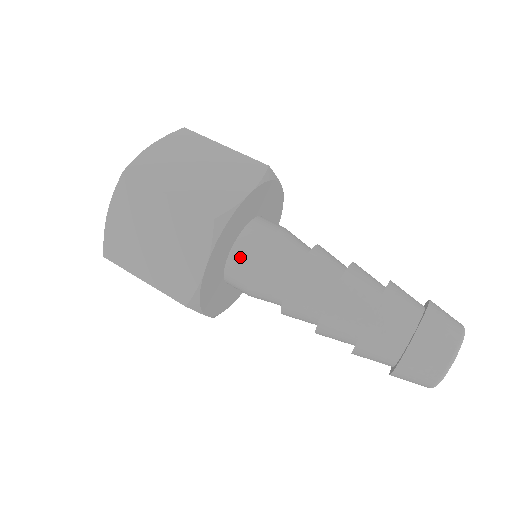
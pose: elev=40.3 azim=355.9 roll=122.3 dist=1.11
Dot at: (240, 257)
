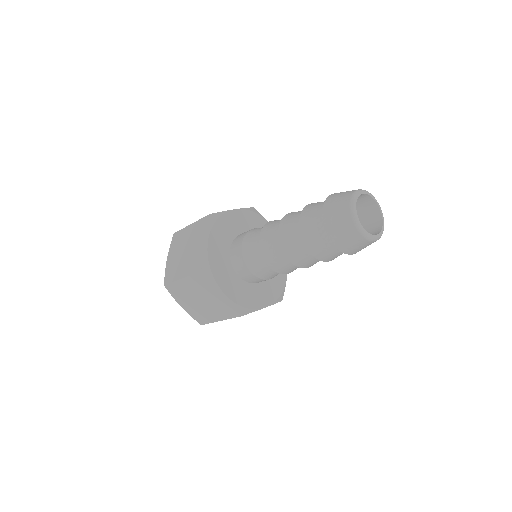
Dot at: (240, 269)
